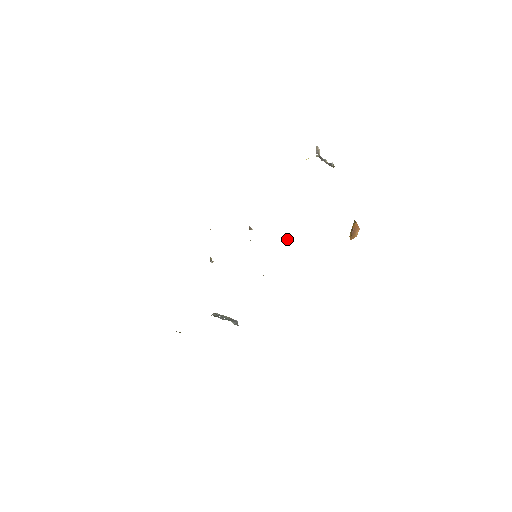
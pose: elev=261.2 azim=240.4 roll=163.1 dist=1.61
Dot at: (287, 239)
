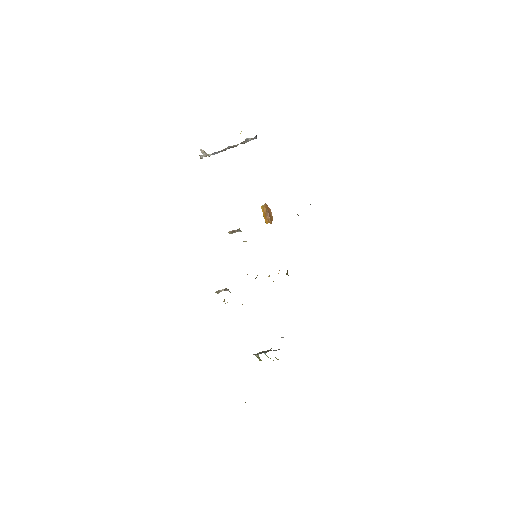
Dot at: occluded
